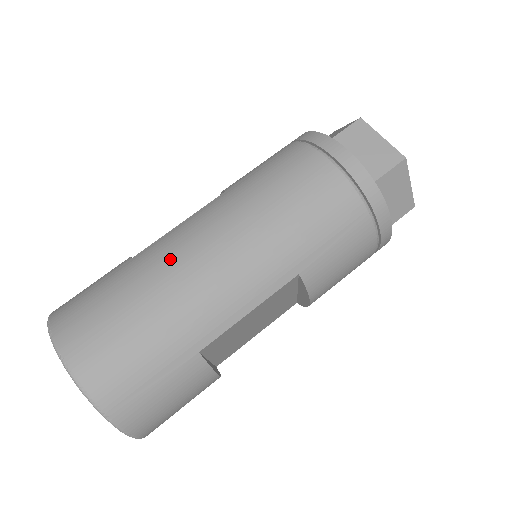
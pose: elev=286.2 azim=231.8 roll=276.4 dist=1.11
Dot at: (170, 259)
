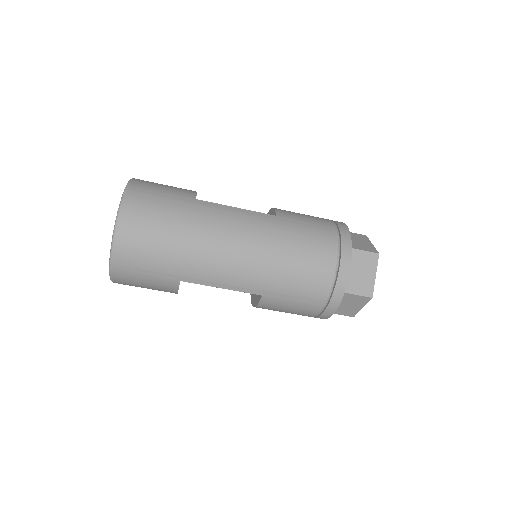
Dot at: (213, 226)
